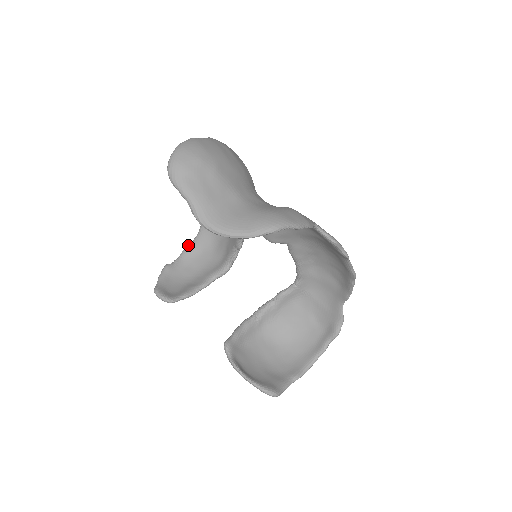
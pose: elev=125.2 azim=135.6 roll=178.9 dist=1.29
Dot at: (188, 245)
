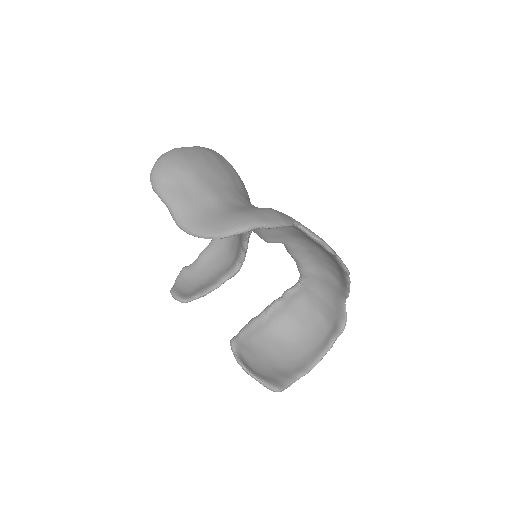
Dot at: (205, 248)
